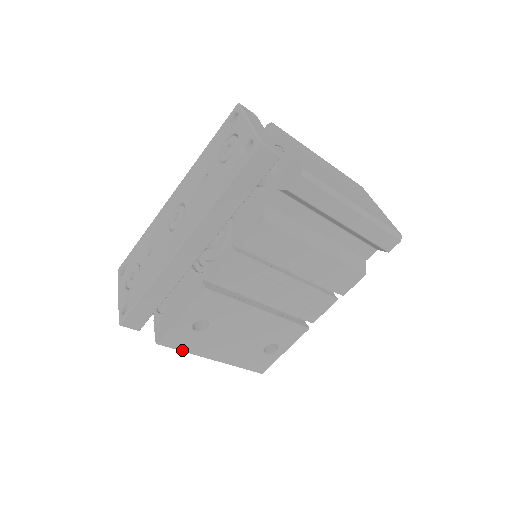
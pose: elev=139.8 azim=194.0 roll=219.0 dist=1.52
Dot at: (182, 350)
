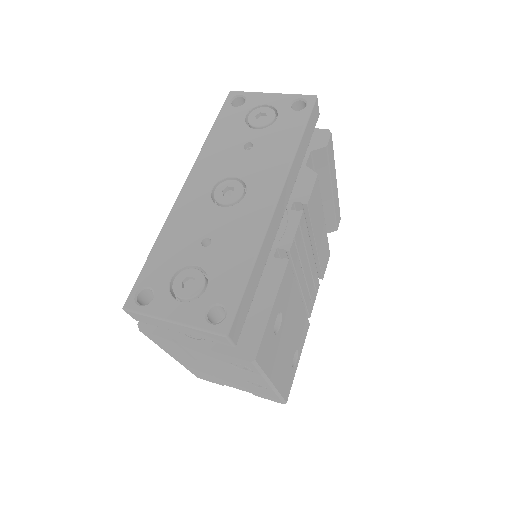
Dot at: (263, 369)
